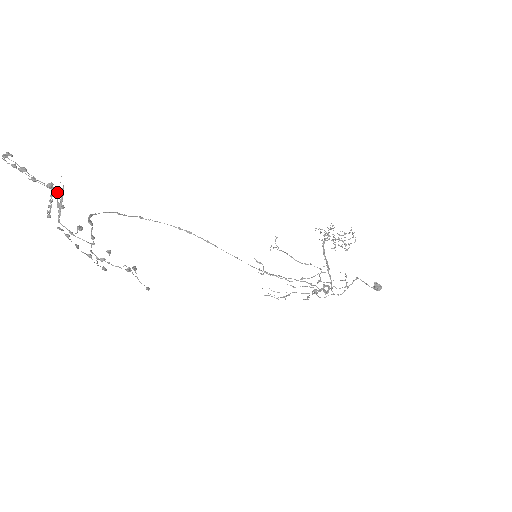
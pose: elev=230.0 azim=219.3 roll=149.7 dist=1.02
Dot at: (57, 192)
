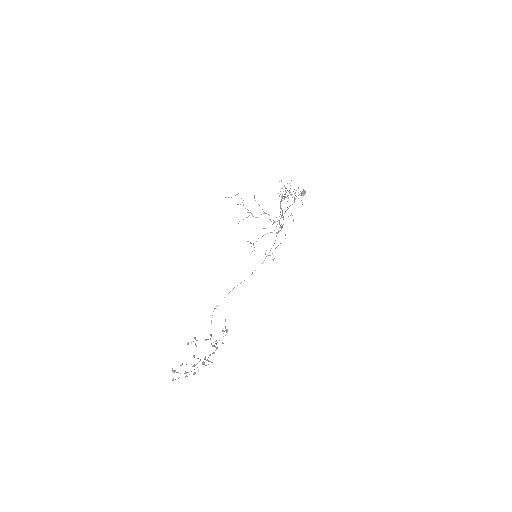
Dot at: occluded
